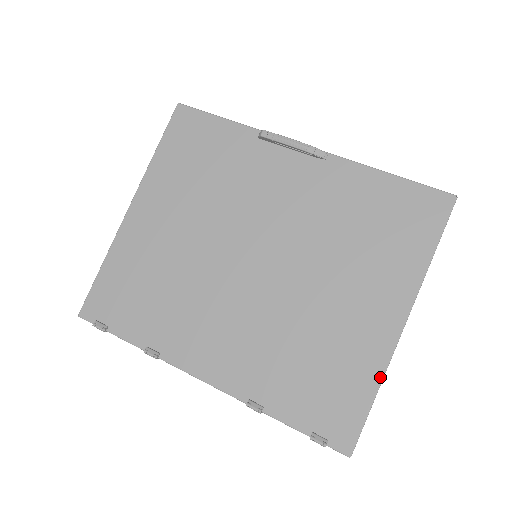
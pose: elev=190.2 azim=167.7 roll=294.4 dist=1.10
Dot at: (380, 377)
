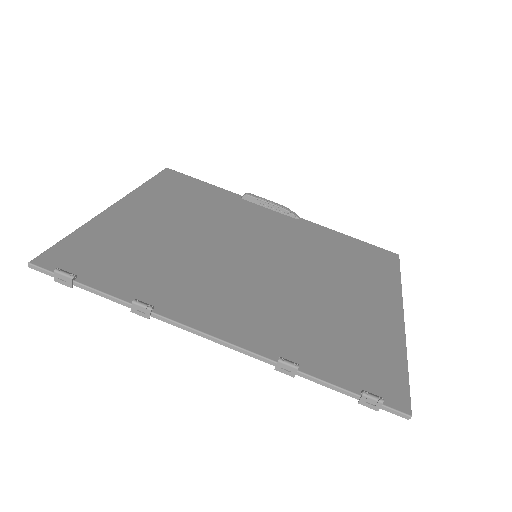
Dot at: (404, 348)
